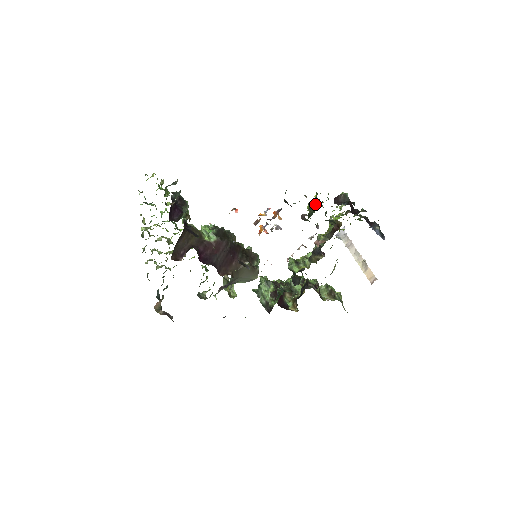
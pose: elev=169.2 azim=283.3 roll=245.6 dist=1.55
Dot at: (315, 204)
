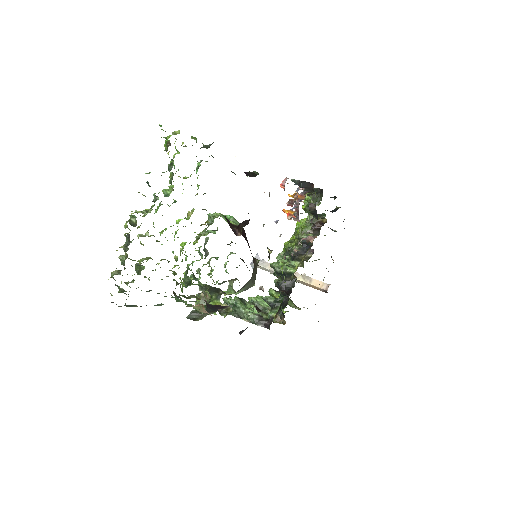
Dot at: (319, 193)
